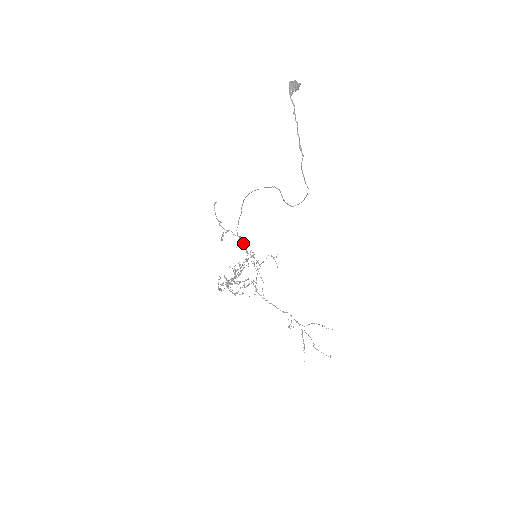
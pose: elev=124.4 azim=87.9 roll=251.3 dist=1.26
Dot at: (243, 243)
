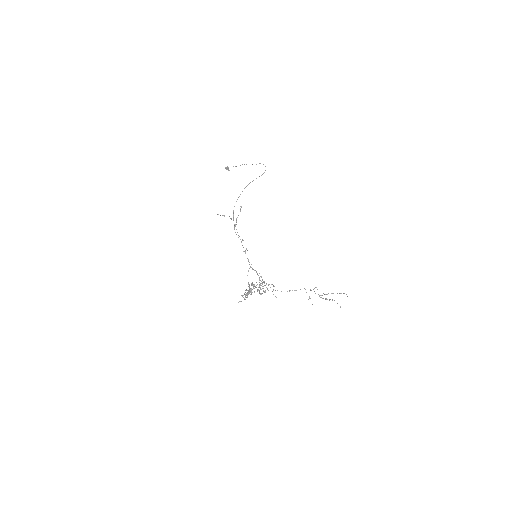
Dot at: occluded
